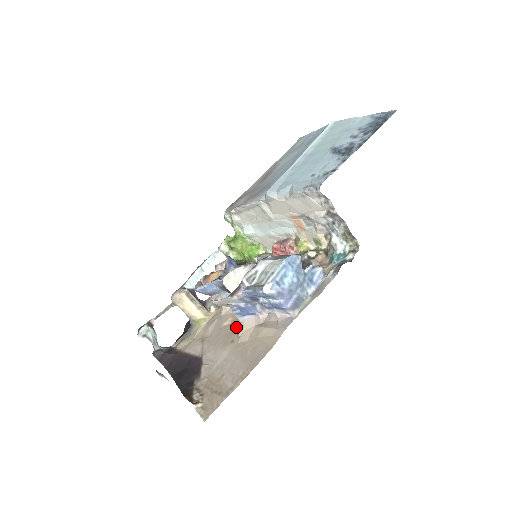
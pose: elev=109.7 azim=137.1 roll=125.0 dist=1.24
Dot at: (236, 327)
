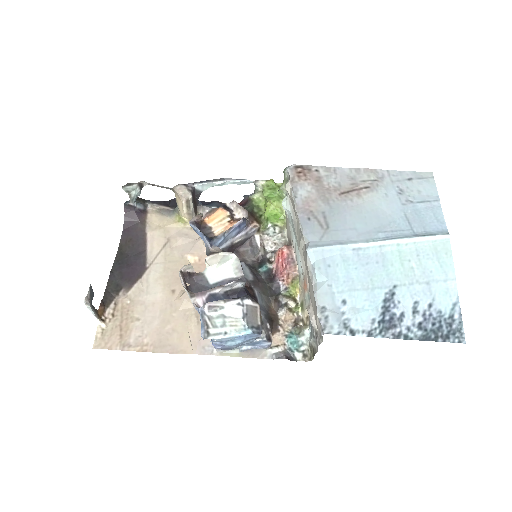
Dot at: occluded
